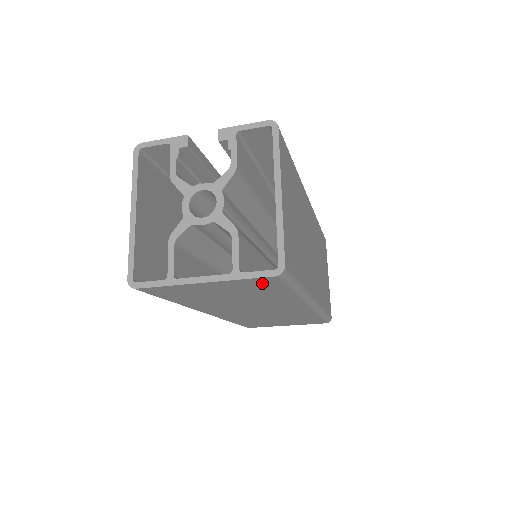
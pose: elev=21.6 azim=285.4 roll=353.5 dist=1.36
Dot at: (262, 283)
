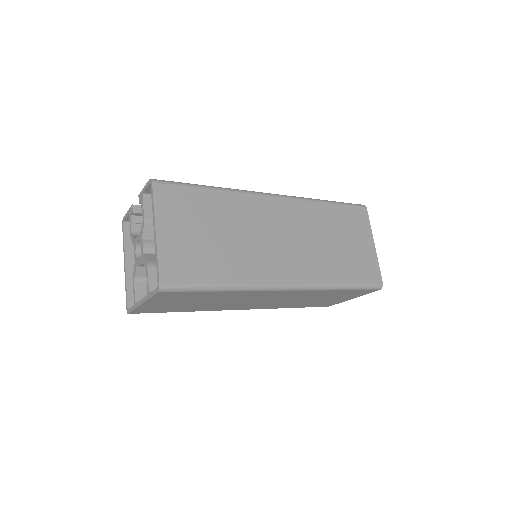
Dot at: (171, 295)
